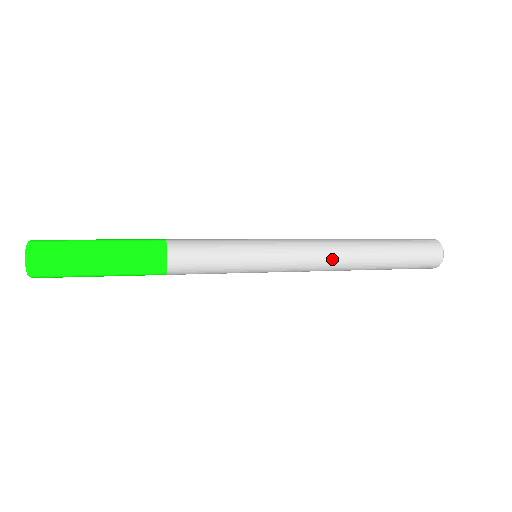
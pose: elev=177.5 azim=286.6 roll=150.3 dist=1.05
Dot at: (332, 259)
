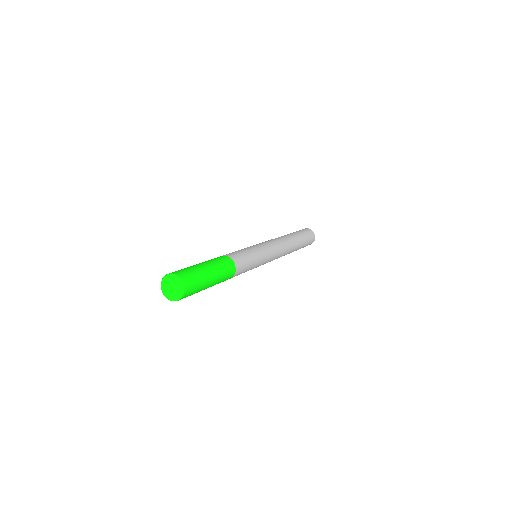
Dot at: (286, 251)
